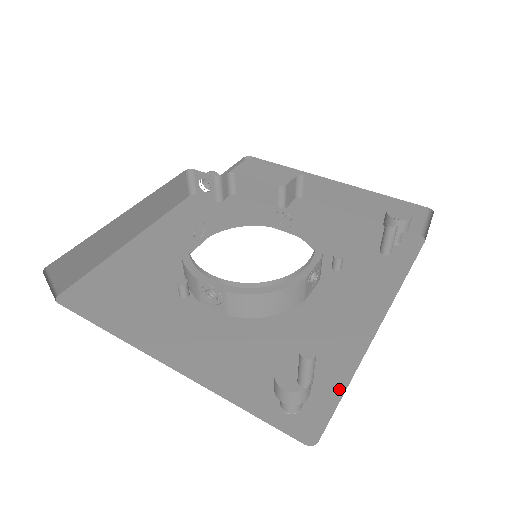
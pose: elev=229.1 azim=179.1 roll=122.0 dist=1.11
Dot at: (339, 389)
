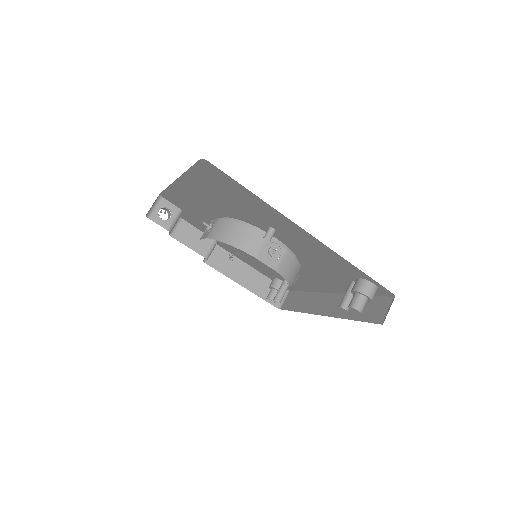
Dot at: (355, 319)
